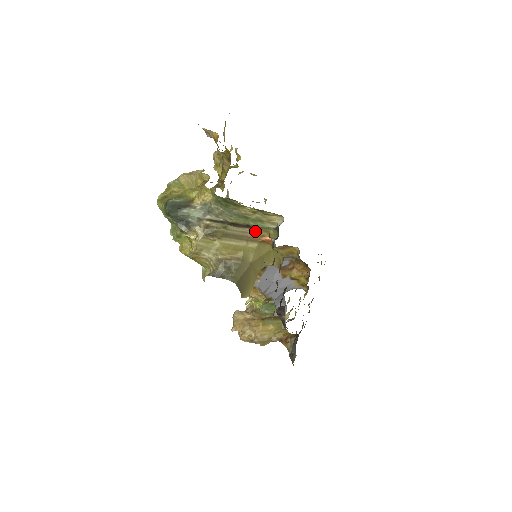
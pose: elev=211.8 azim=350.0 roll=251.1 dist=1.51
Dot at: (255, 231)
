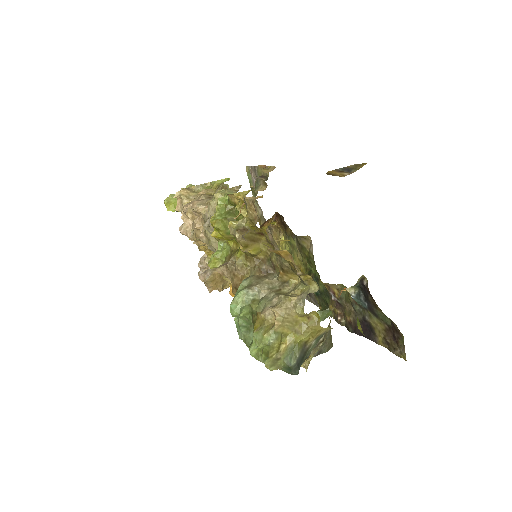
Dot at: occluded
